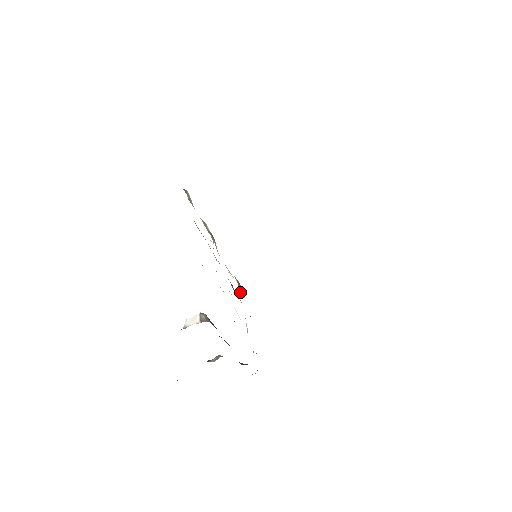
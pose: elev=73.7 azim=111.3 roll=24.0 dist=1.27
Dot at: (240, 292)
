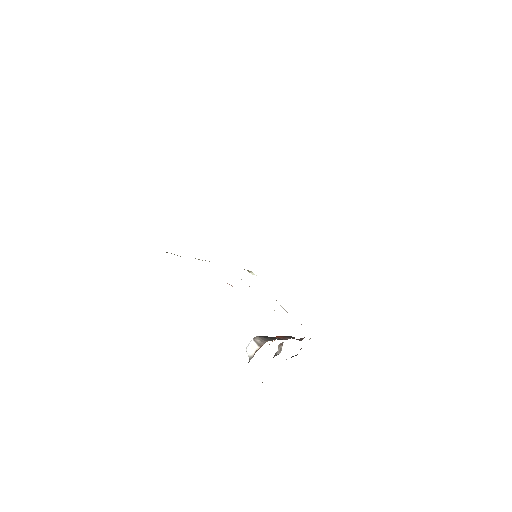
Dot at: occluded
